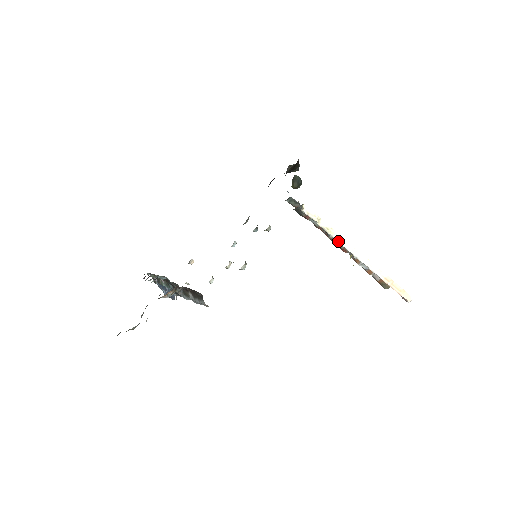
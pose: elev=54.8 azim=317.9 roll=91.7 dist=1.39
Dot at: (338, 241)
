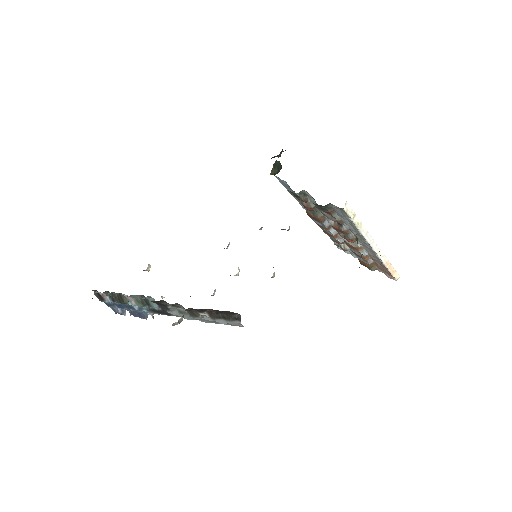
Dot at: (363, 234)
